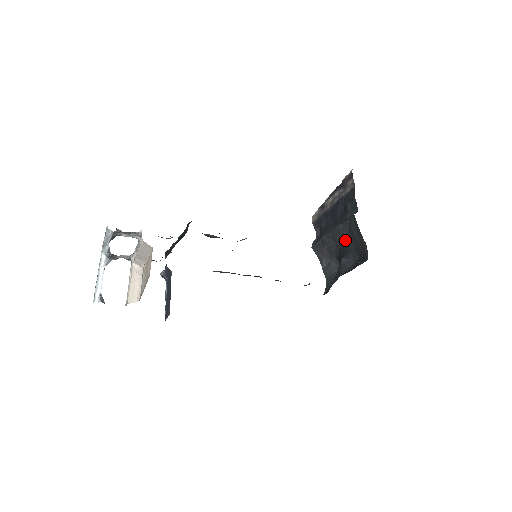
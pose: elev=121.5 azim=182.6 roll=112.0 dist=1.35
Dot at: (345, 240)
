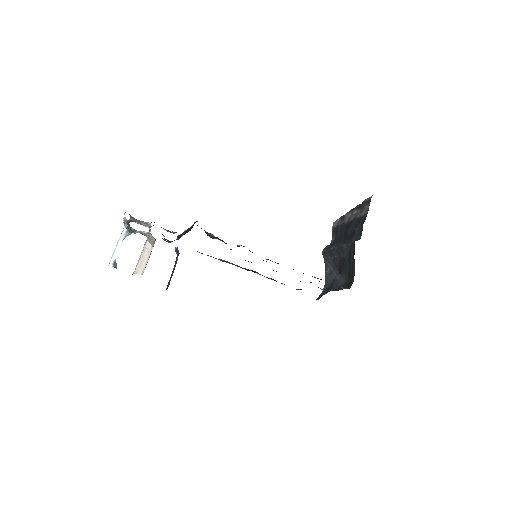
Dot at: (345, 259)
